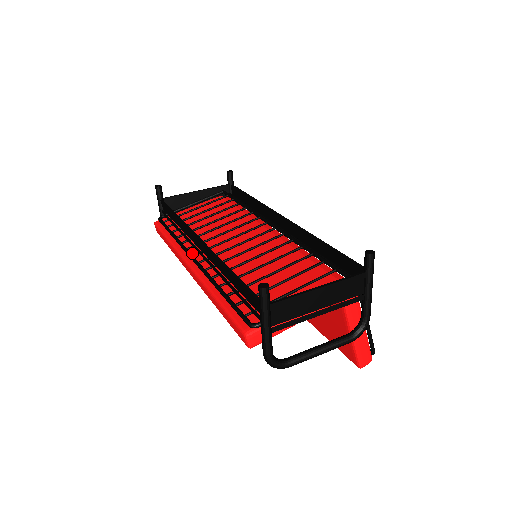
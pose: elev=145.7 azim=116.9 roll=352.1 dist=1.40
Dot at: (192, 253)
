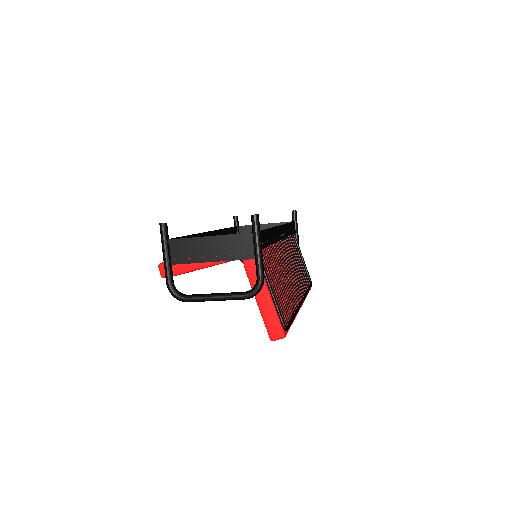
Dot at: occluded
